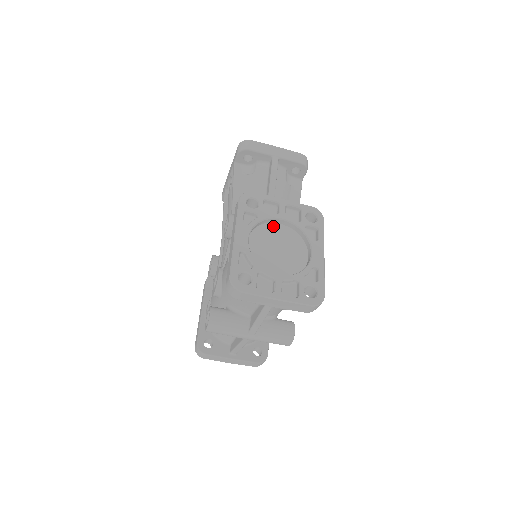
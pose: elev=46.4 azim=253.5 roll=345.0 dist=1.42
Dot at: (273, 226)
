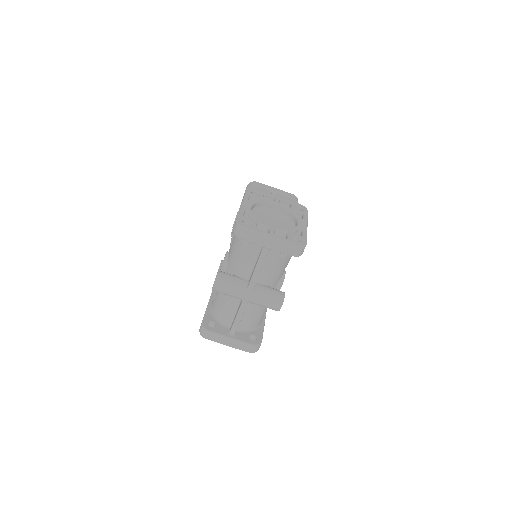
Dot at: (270, 209)
